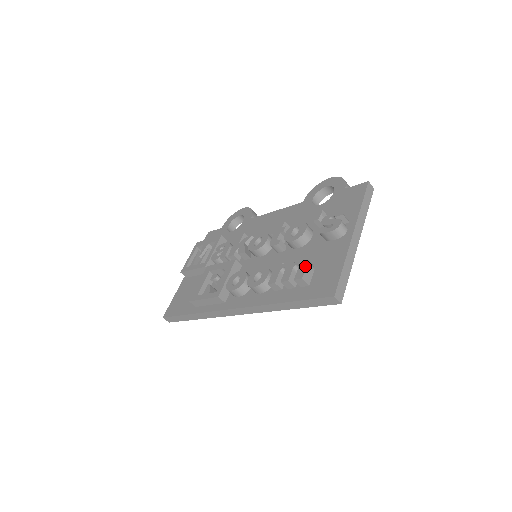
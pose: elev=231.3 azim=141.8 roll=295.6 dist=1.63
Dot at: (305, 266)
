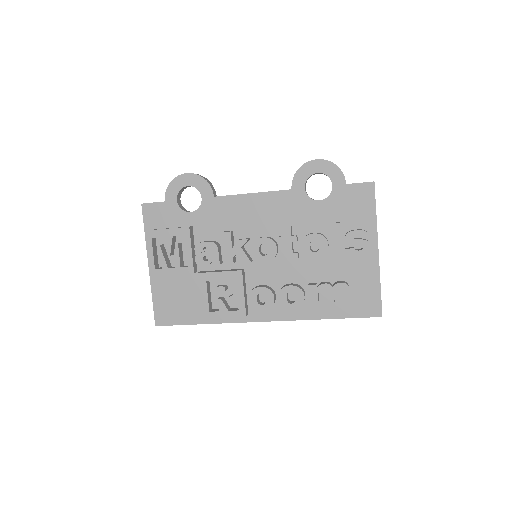
Dot at: (349, 293)
